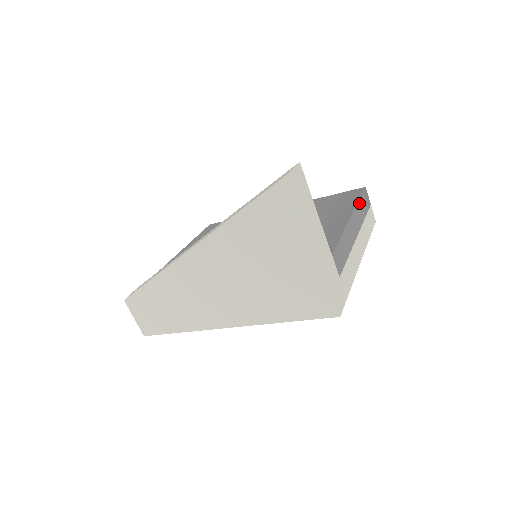
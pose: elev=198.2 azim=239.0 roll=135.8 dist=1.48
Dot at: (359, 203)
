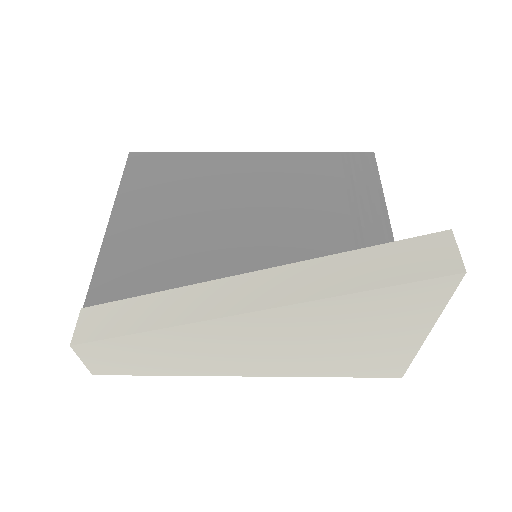
Dot at: (381, 187)
